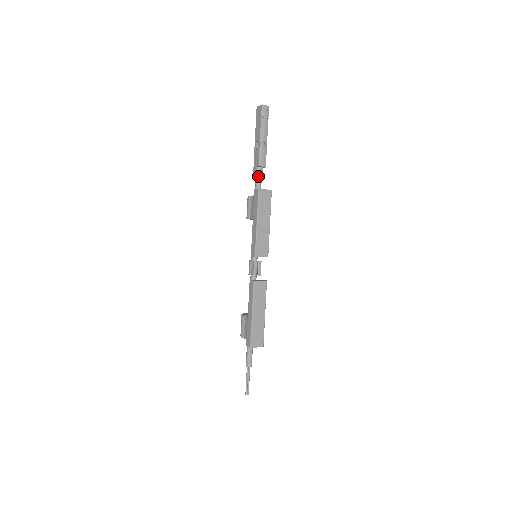
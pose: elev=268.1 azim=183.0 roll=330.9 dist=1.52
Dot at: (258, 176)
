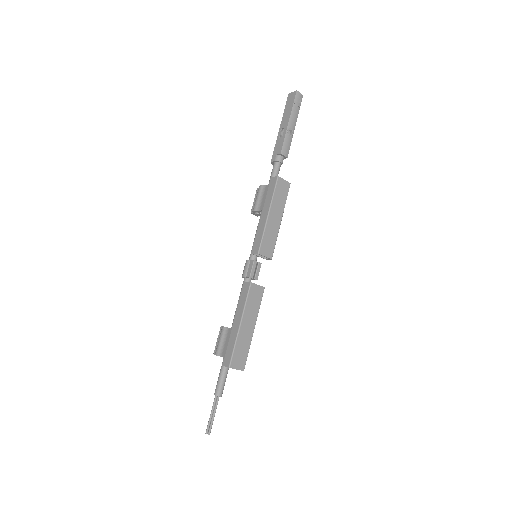
Dot at: (277, 165)
